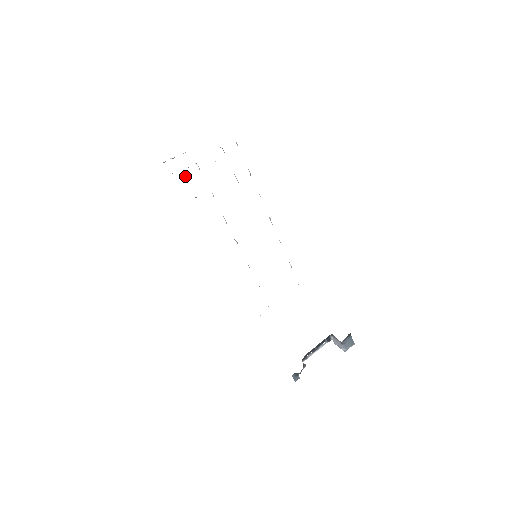
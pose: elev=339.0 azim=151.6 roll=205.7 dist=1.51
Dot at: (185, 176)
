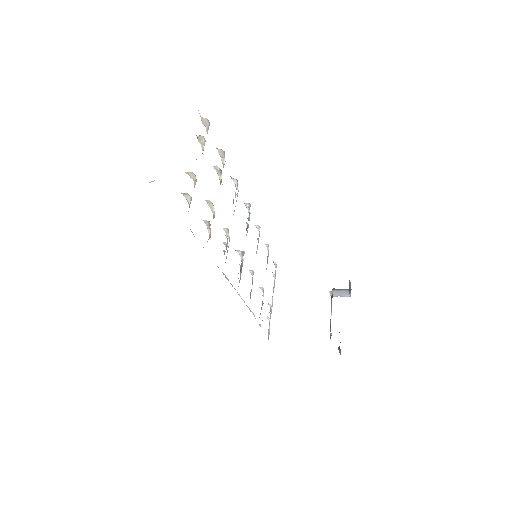
Dot at: (186, 197)
